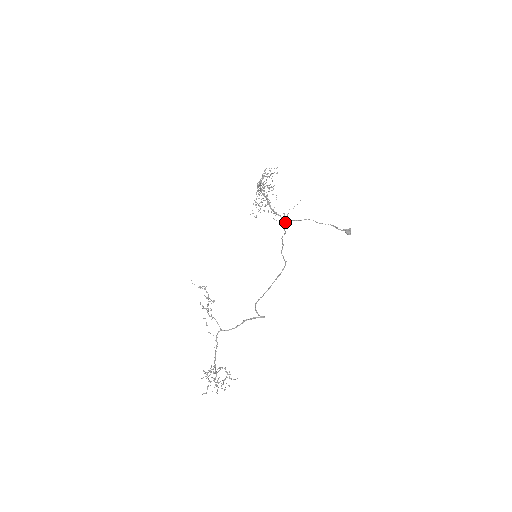
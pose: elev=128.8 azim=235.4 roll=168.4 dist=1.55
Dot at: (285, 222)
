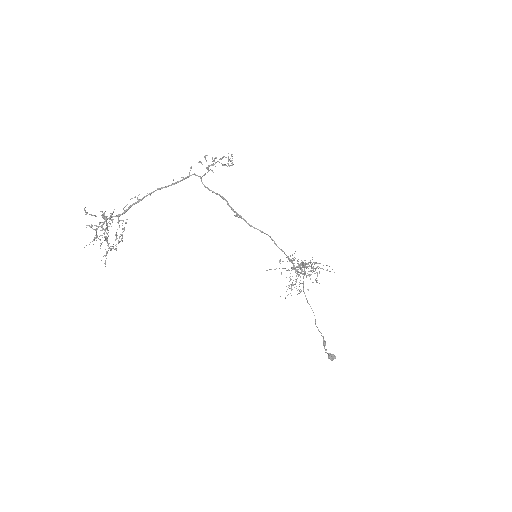
Dot at: (304, 273)
